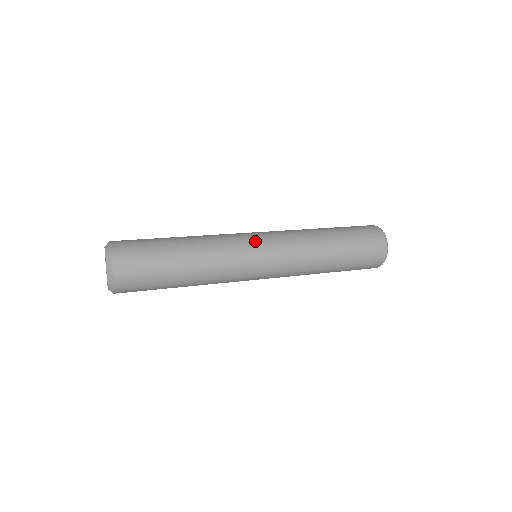
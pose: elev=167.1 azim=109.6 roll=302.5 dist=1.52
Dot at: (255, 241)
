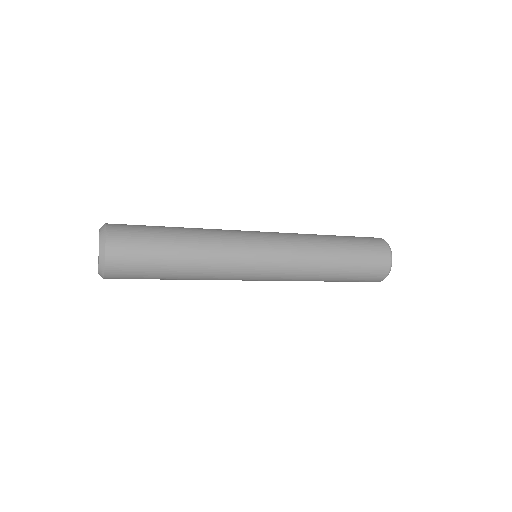
Dot at: (257, 241)
